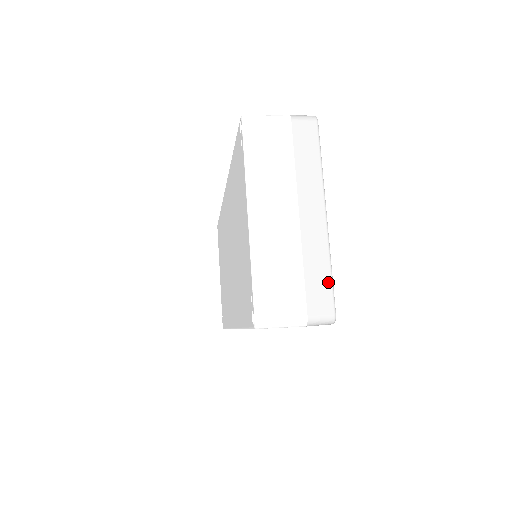
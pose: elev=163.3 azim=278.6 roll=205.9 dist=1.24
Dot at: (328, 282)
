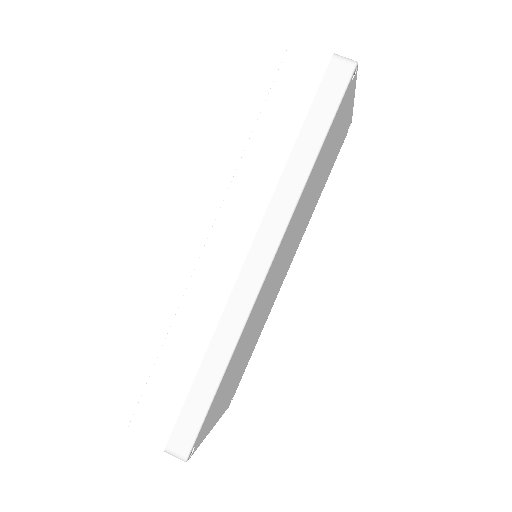
Dot at: occluded
